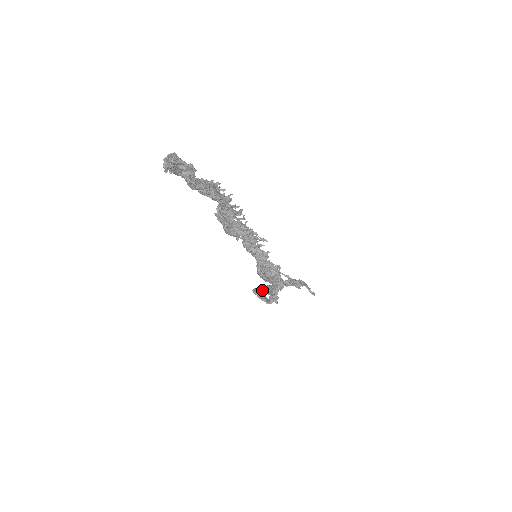
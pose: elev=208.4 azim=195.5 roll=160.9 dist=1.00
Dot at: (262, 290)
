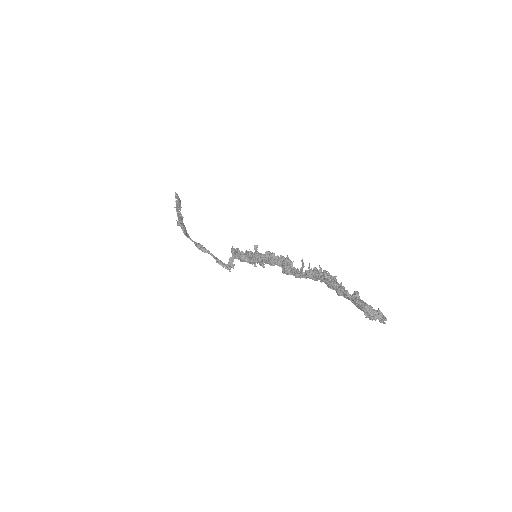
Dot at: (184, 231)
